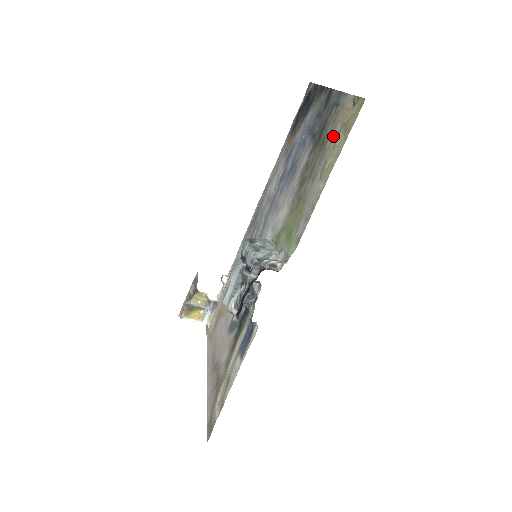
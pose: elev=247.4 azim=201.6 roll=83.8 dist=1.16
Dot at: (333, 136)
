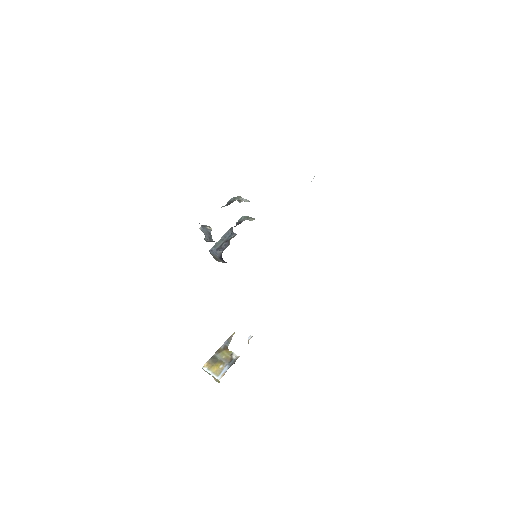
Dot at: occluded
